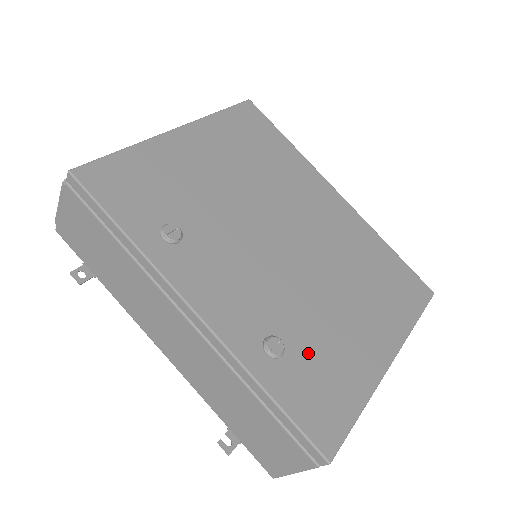
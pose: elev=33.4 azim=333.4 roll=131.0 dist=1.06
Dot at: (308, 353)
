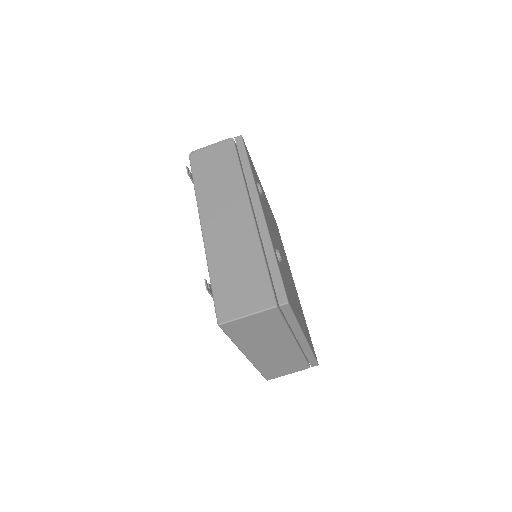
Dot at: (285, 278)
